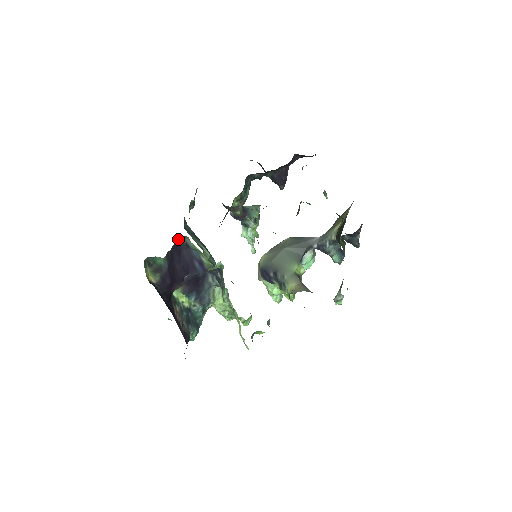
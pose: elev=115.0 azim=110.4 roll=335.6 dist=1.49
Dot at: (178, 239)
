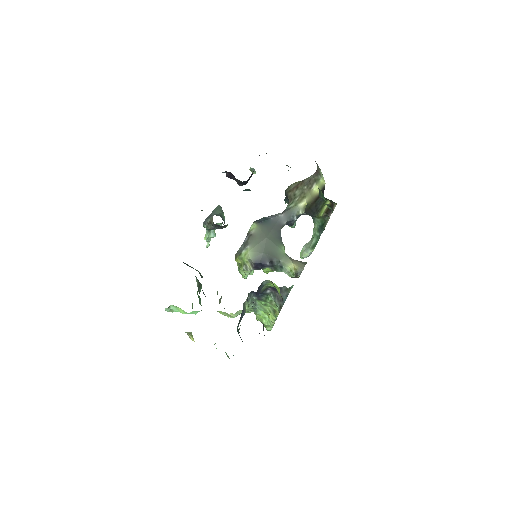
Dot at: occluded
